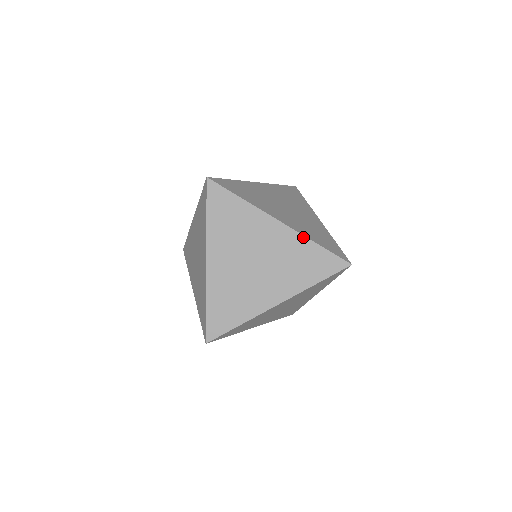
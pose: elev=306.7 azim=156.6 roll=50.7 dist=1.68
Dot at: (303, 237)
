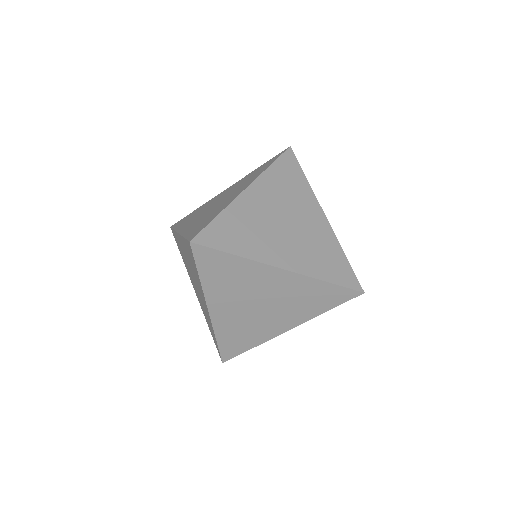
Dot at: (310, 279)
